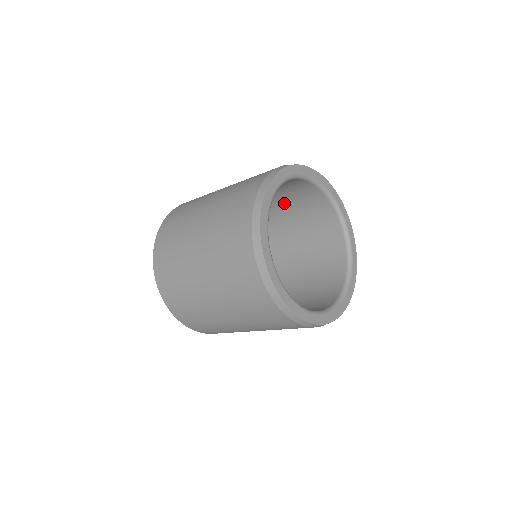
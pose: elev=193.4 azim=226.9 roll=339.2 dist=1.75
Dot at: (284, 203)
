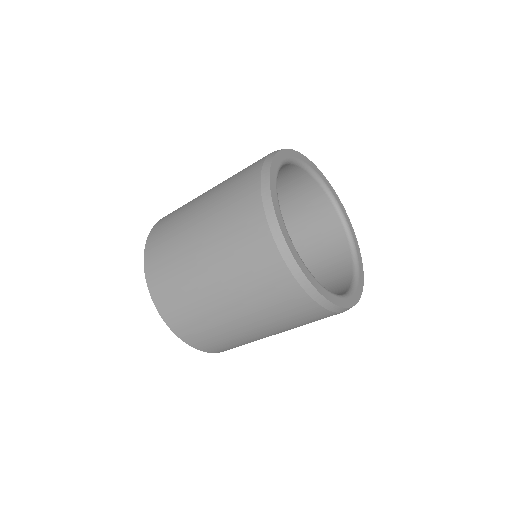
Dot at: occluded
